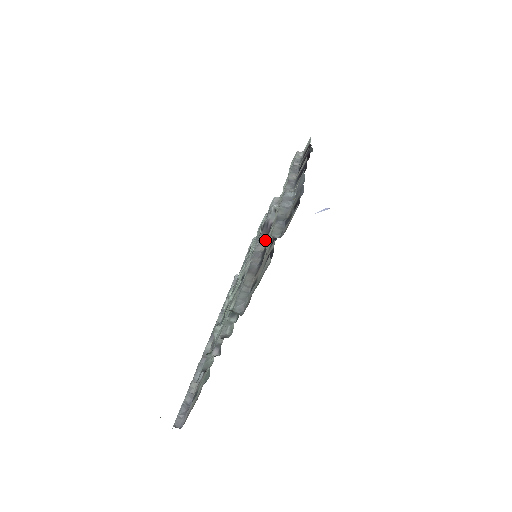
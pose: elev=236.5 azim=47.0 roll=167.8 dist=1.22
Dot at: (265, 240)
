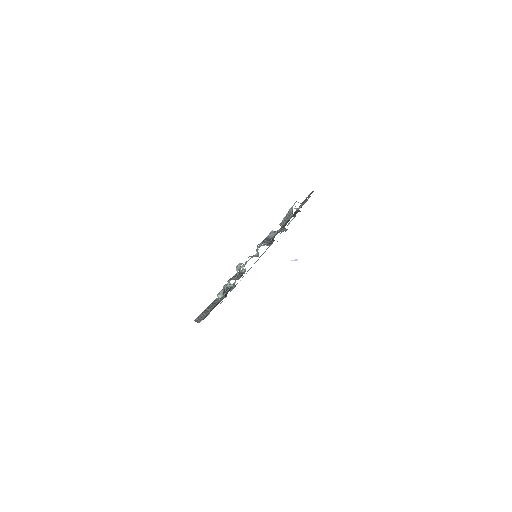
Dot at: occluded
